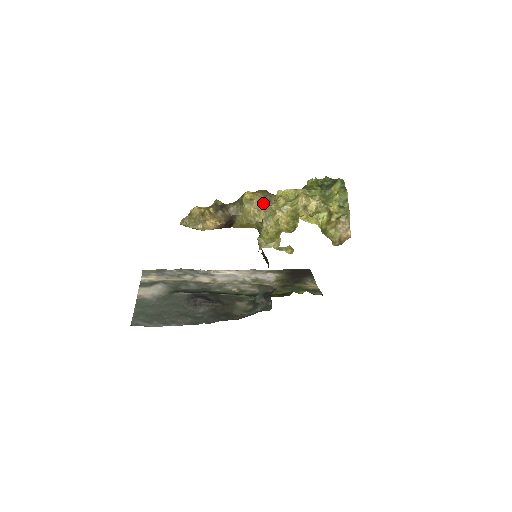
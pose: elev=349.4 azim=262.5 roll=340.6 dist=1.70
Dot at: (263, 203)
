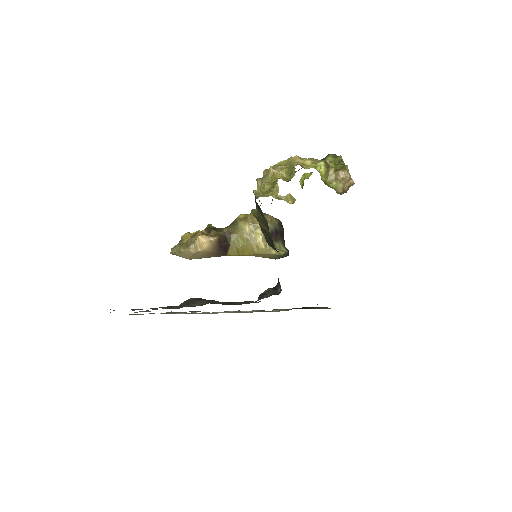
Dot at: occluded
